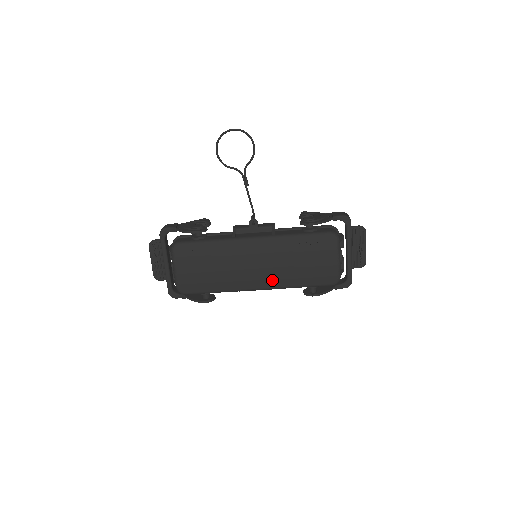
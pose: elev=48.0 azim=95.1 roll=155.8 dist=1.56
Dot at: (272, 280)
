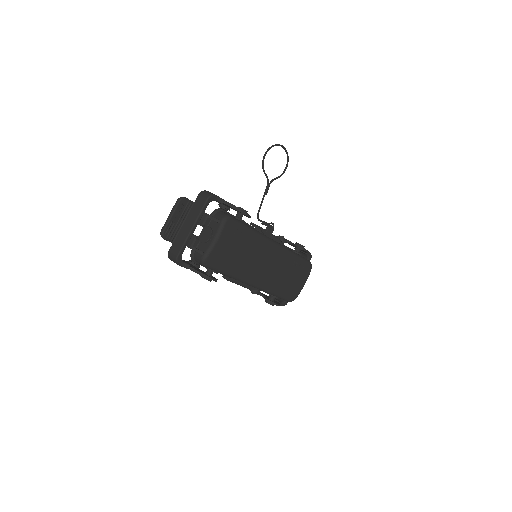
Dot at: (266, 282)
